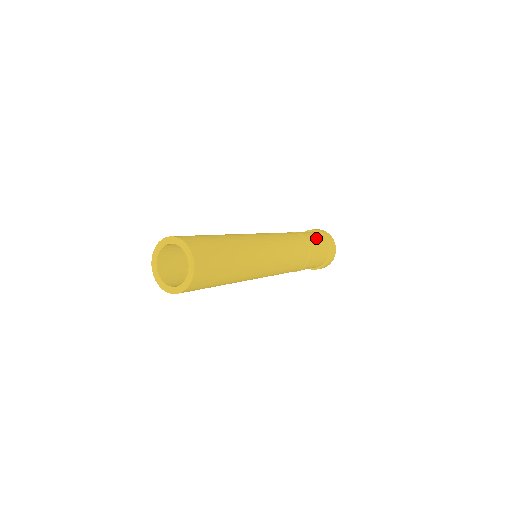
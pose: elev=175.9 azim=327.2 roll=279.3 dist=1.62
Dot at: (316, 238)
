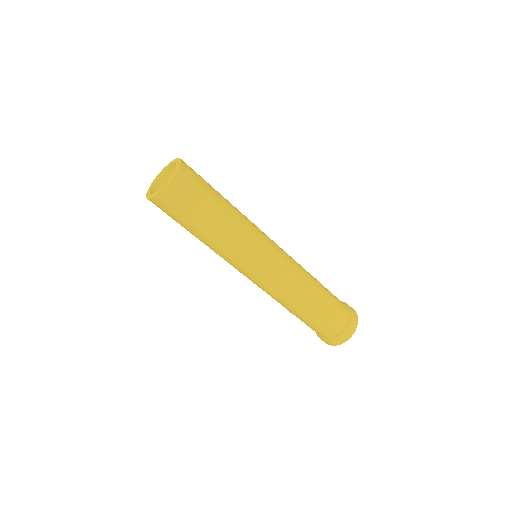
Dot at: occluded
